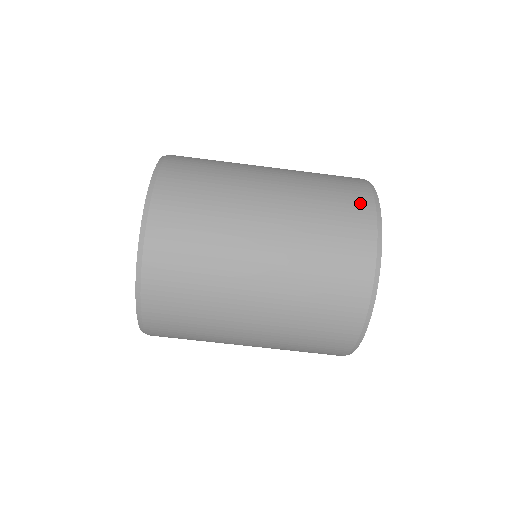
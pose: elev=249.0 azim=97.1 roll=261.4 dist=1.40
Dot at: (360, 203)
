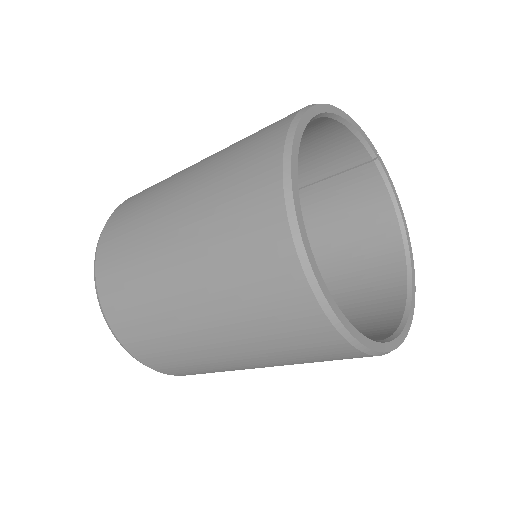
Dot at: (266, 214)
